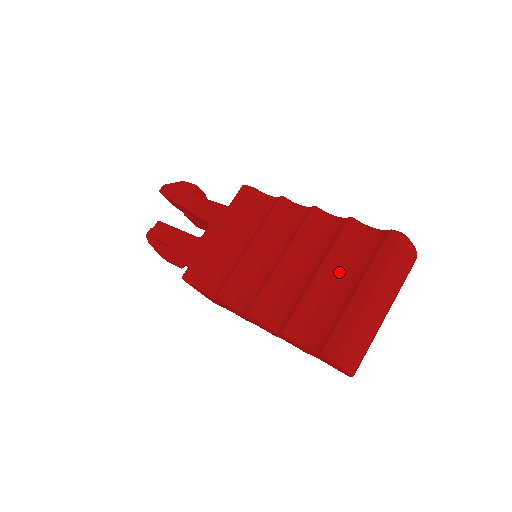
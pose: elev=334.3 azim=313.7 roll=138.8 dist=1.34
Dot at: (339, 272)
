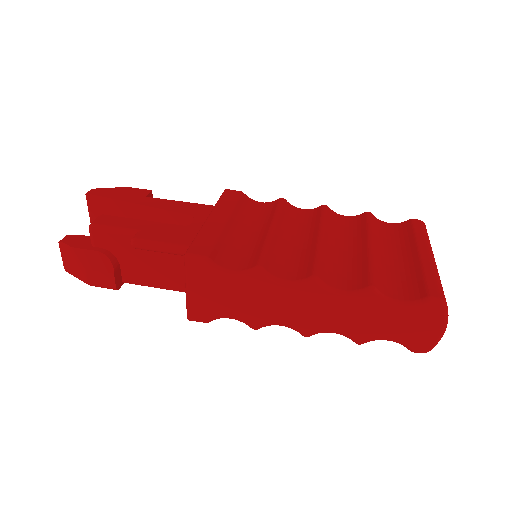
Dot at: (384, 247)
